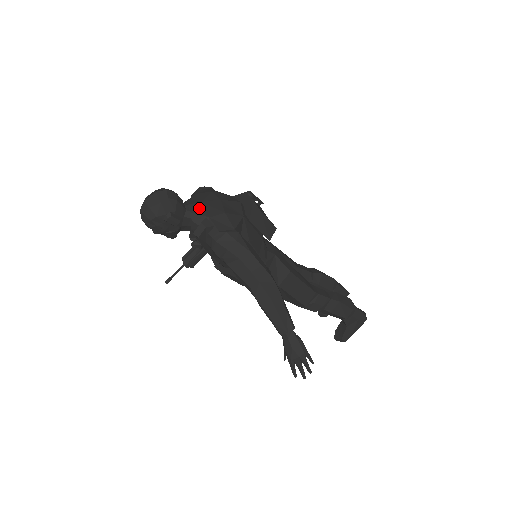
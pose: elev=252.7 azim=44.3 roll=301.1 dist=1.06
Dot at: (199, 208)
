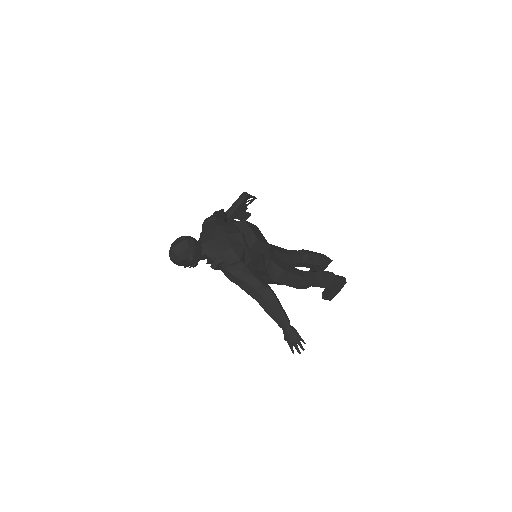
Dot at: (212, 246)
